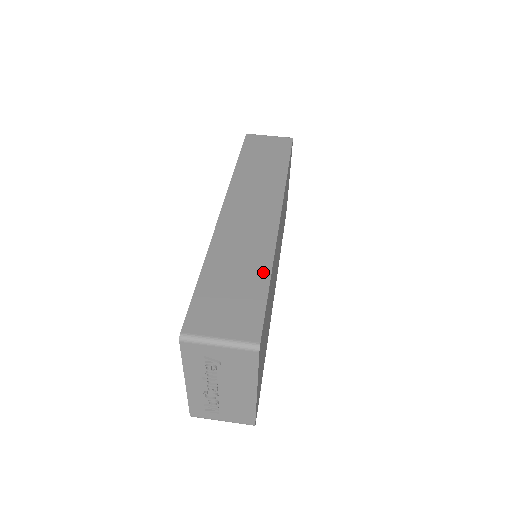
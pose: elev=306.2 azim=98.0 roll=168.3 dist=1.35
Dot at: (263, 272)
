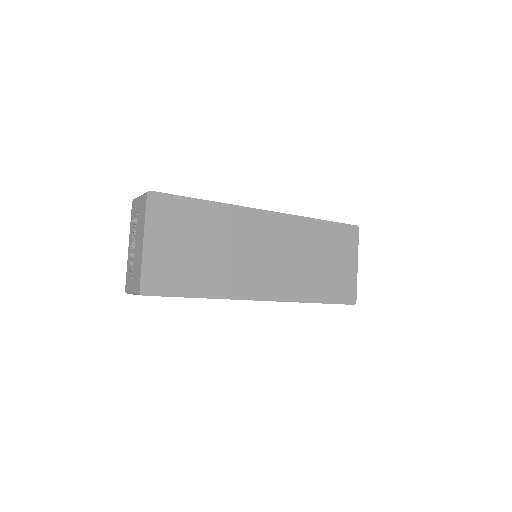
Dot at: occluded
